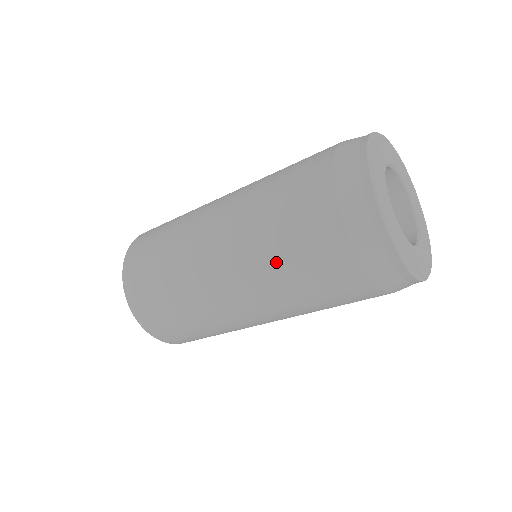
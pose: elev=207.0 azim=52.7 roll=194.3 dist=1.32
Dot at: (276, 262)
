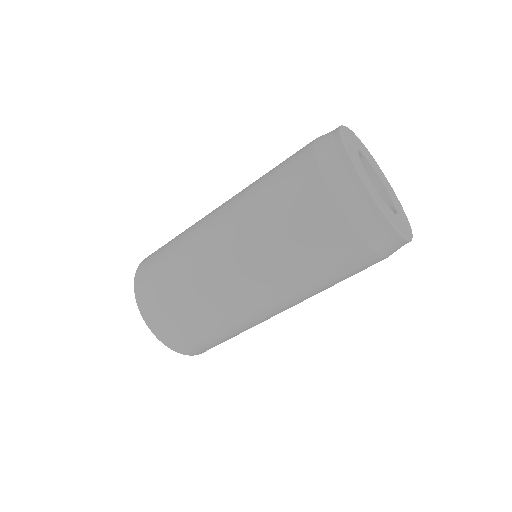
Dot at: (261, 206)
